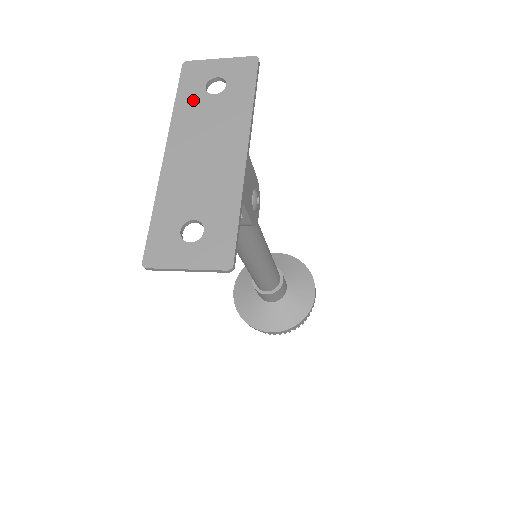
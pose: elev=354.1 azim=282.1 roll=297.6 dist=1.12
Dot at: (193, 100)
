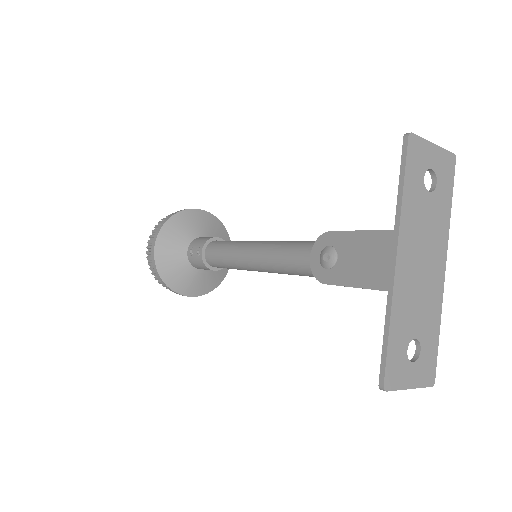
Dot at: (416, 193)
